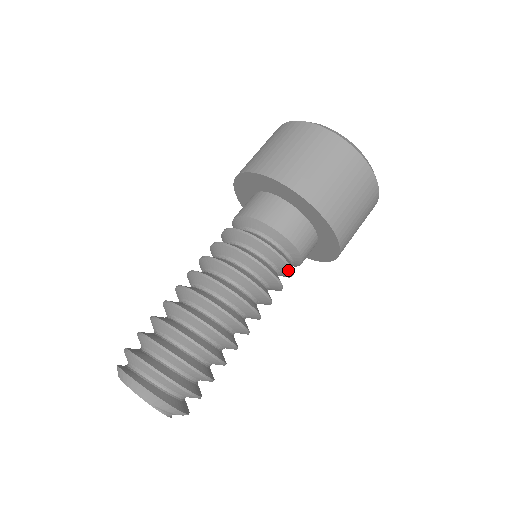
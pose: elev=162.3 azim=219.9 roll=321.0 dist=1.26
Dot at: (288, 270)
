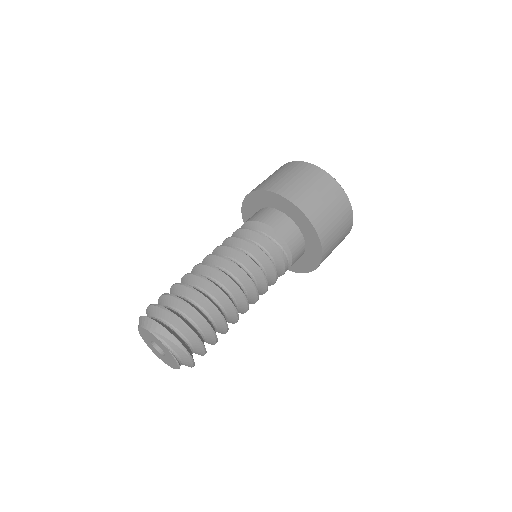
Dot at: (270, 245)
